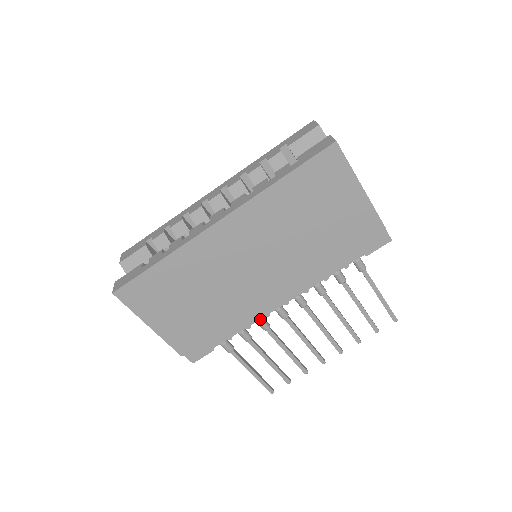
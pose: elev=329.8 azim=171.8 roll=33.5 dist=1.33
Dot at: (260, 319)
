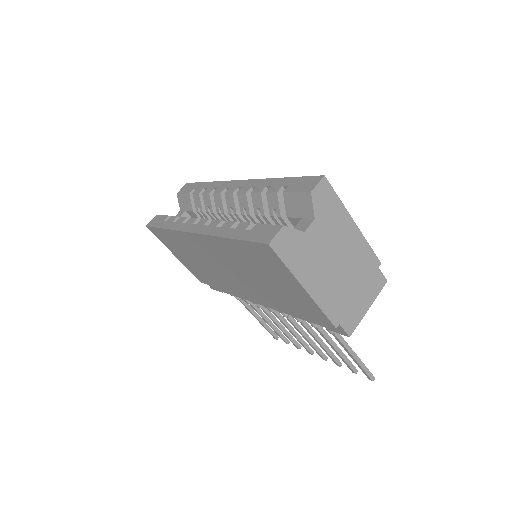
Dot at: occluded
